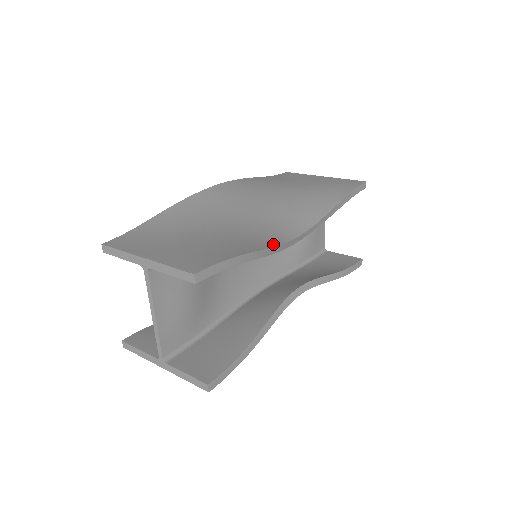
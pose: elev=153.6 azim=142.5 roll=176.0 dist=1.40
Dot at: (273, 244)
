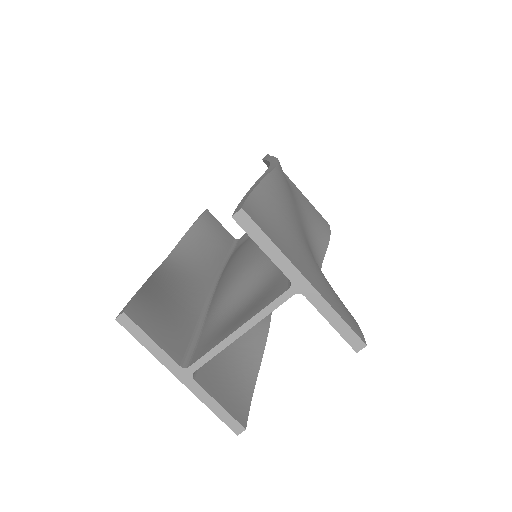
Dot at: occluded
